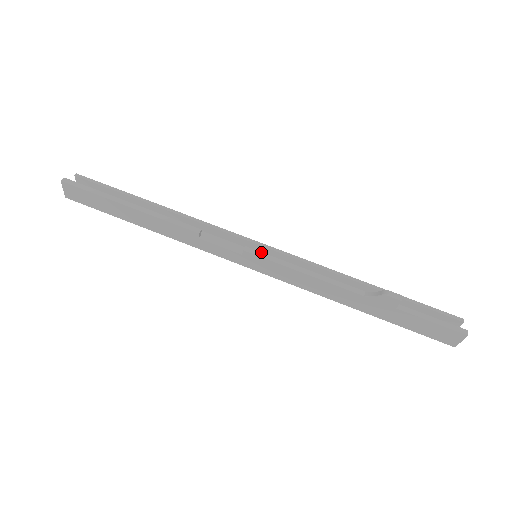
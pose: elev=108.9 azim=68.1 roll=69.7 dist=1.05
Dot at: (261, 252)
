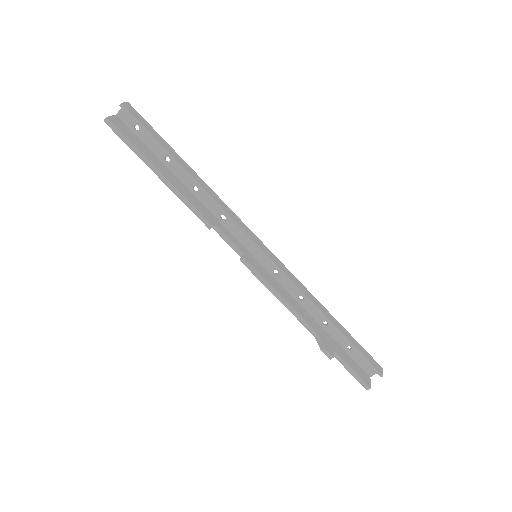
Dot at: (253, 268)
